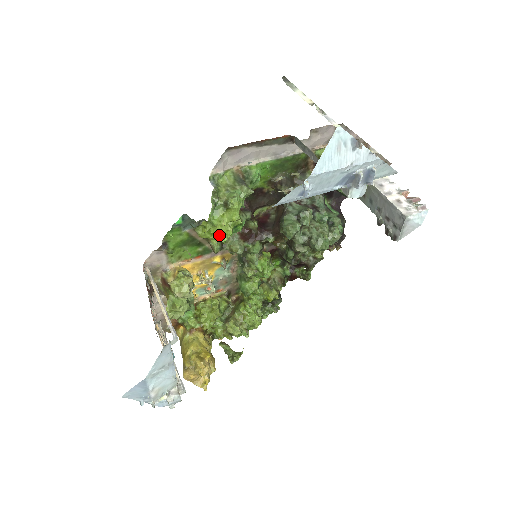
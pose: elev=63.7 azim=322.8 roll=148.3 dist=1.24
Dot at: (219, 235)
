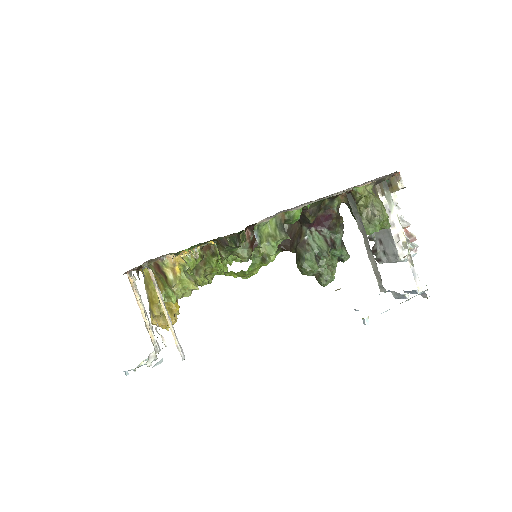
Dot at: (244, 275)
